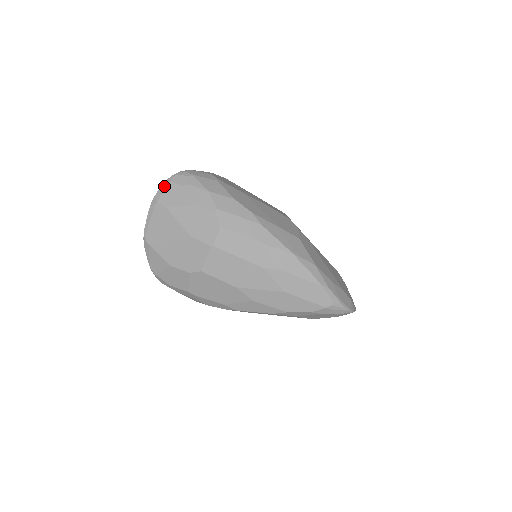
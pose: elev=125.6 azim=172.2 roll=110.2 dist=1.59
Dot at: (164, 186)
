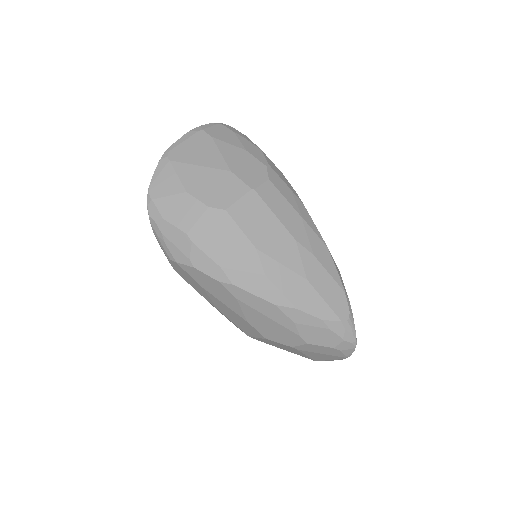
Dot at: (215, 124)
